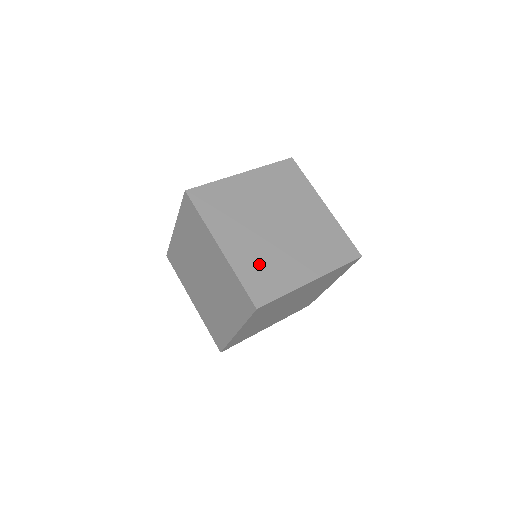
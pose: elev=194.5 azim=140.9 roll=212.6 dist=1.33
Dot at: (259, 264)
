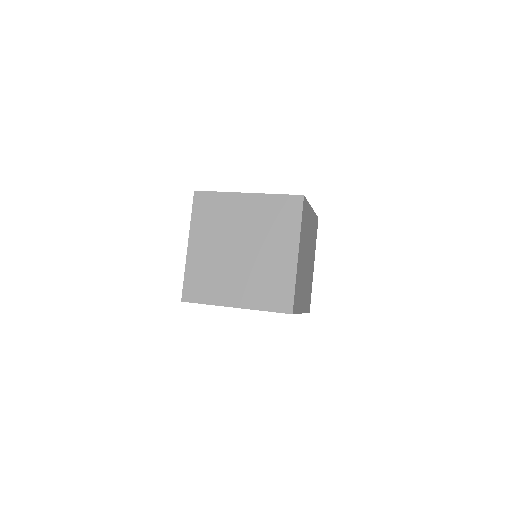
Dot at: occluded
